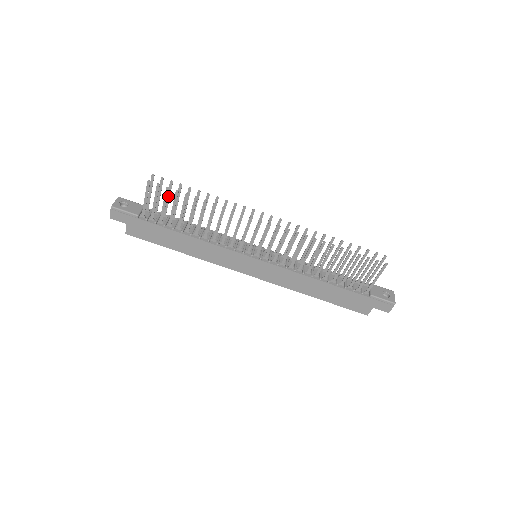
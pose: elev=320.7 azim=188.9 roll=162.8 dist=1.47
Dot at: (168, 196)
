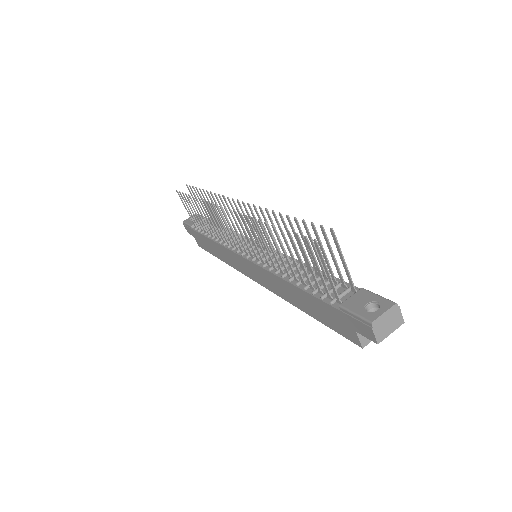
Dot at: occluded
